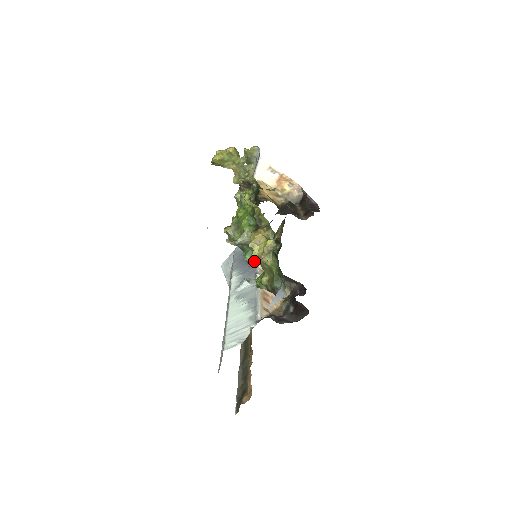
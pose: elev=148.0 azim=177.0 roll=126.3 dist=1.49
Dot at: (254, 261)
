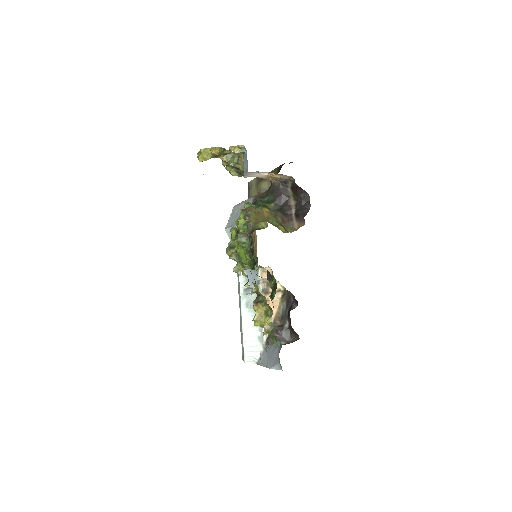
Dot at: (258, 325)
